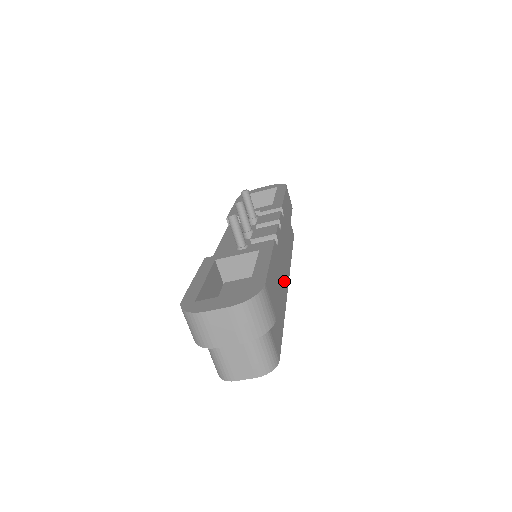
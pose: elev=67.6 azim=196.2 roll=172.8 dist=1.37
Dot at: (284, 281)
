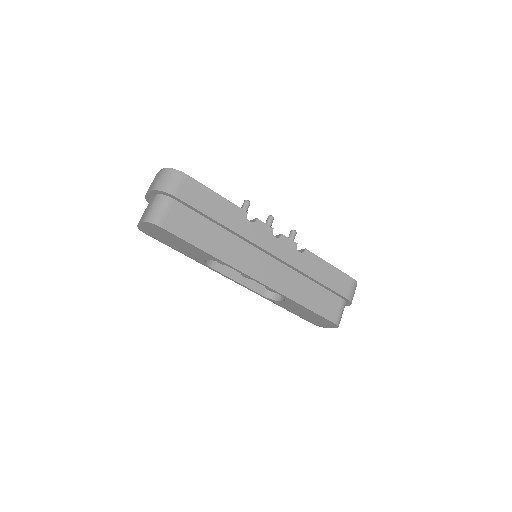
Dot at: (245, 262)
